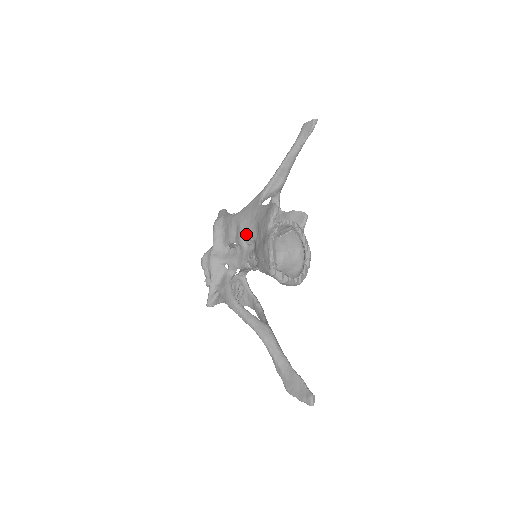
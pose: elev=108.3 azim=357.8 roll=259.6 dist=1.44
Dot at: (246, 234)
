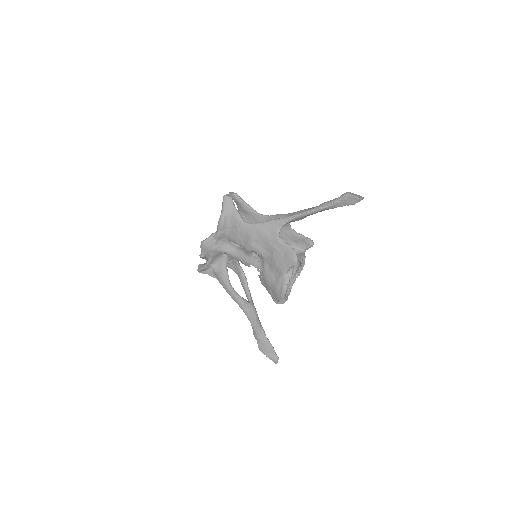
Dot at: (256, 252)
